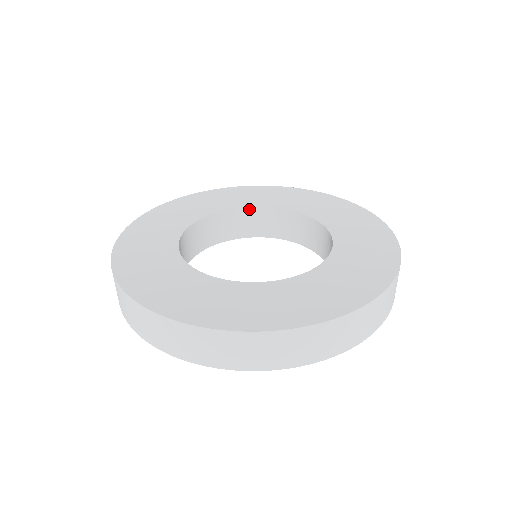
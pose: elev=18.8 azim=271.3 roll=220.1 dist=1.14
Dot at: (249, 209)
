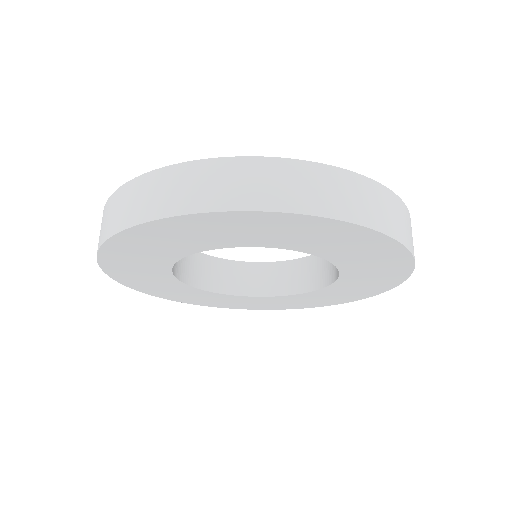
Dot at: (246, 264)
